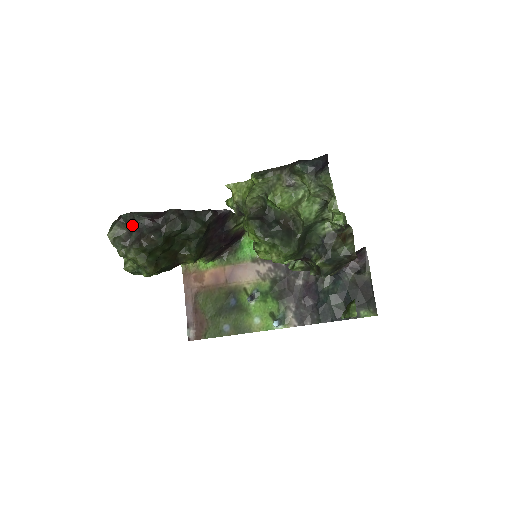
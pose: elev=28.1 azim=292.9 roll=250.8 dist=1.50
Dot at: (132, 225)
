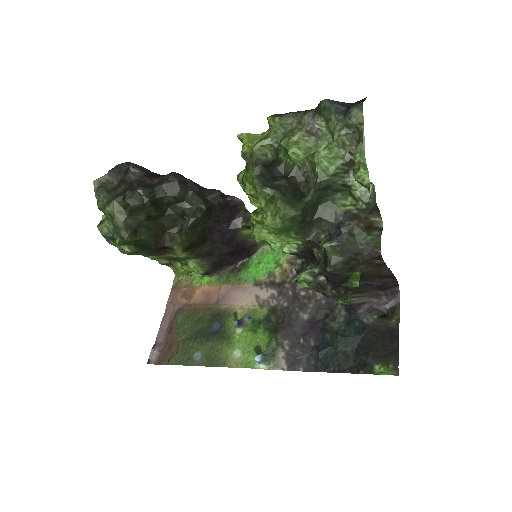
Dot at: (124, 176)
